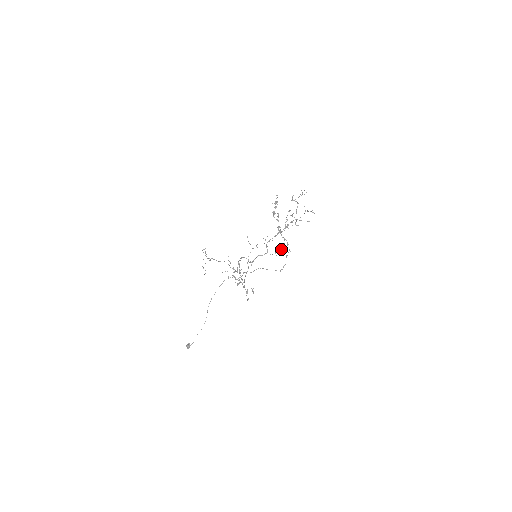
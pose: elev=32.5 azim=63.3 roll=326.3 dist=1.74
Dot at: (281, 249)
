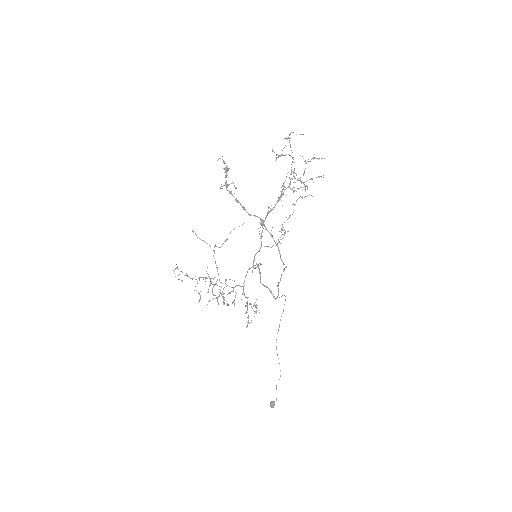
Dot at: occluded
